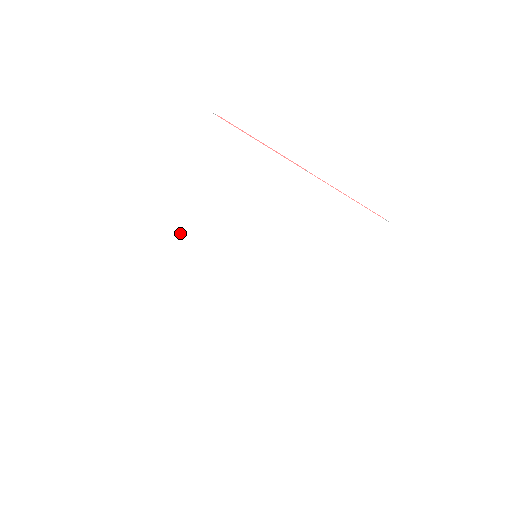
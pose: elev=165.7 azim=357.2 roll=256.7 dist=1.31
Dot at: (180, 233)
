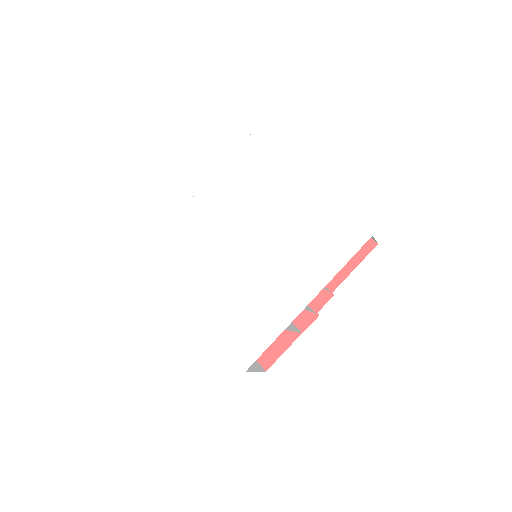
Dot at: (200, 219)
